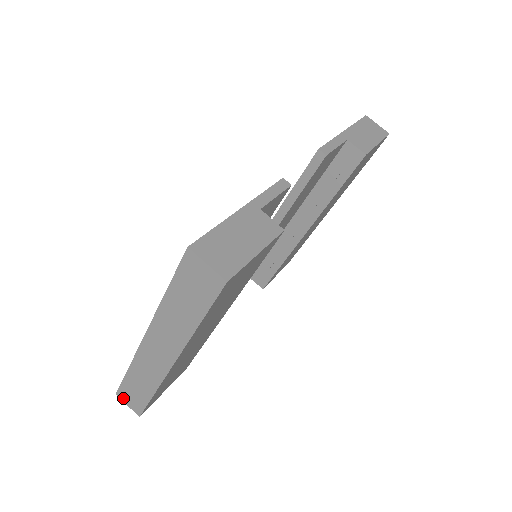
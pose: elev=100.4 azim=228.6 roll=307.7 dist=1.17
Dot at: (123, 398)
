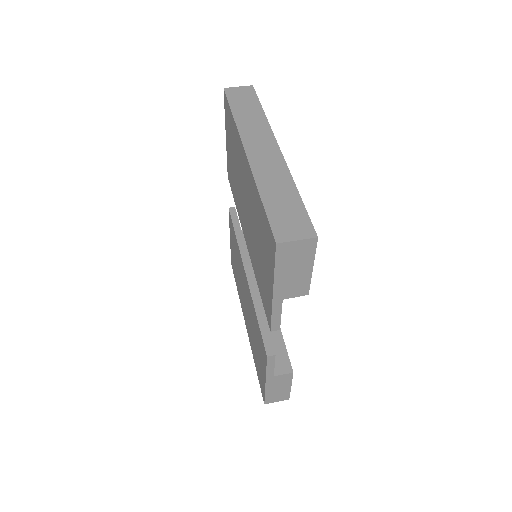
Dot at: (285, 236)
